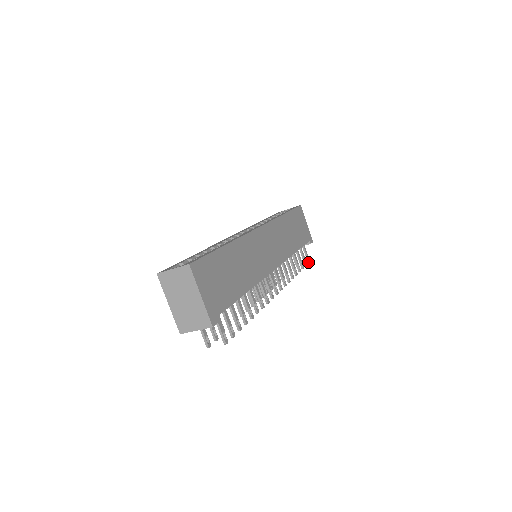
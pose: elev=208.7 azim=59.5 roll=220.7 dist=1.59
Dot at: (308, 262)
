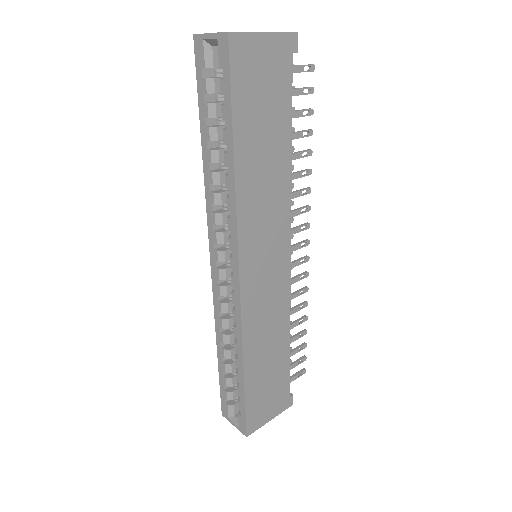
Dot at: occluded
